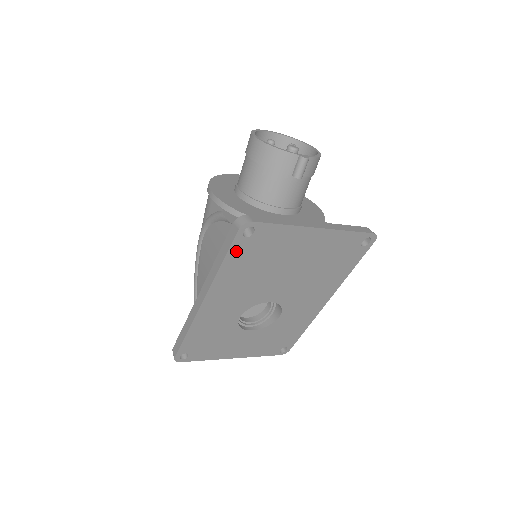
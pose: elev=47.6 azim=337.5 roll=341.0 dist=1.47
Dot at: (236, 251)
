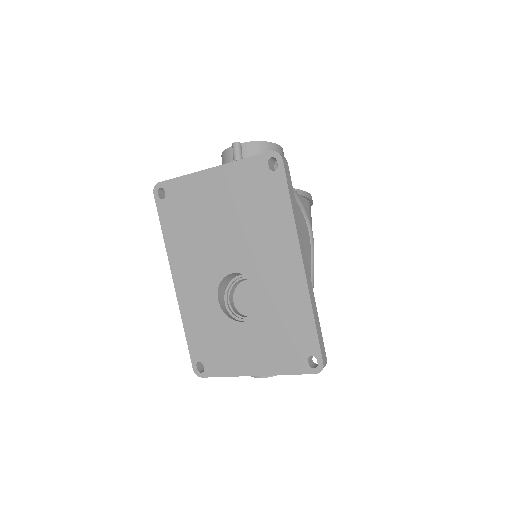
Dot at: (165, 216)
